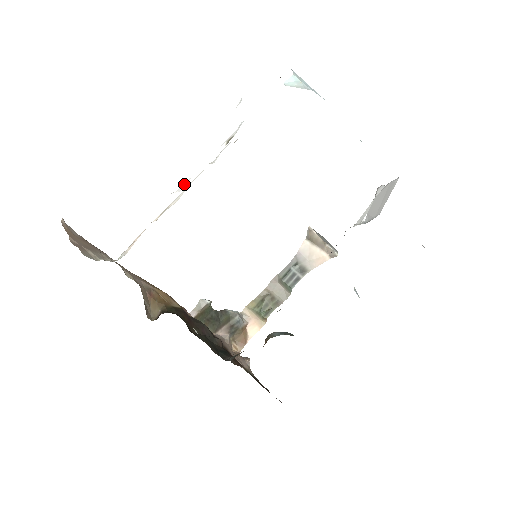
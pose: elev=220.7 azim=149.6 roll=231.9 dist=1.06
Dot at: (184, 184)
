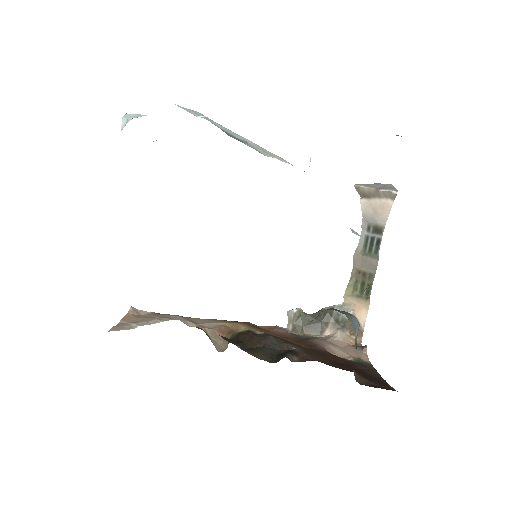
Dot at: occluded
